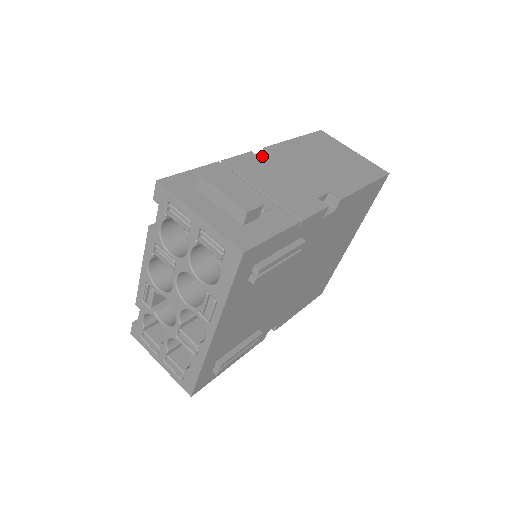
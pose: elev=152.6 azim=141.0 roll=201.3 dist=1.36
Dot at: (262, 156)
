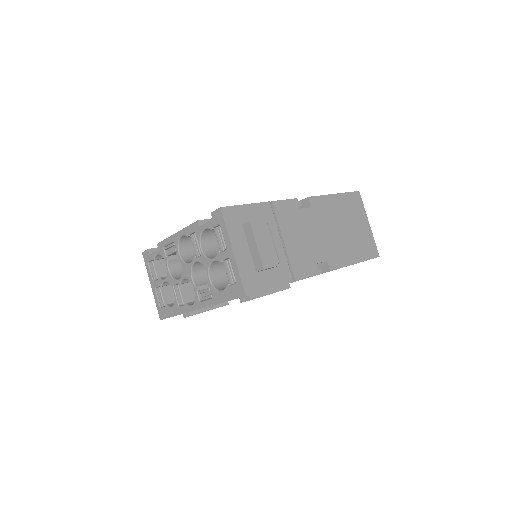
Dot at: (303, 200)
